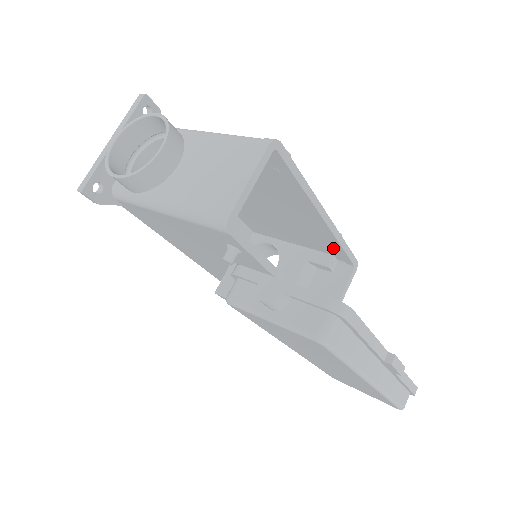
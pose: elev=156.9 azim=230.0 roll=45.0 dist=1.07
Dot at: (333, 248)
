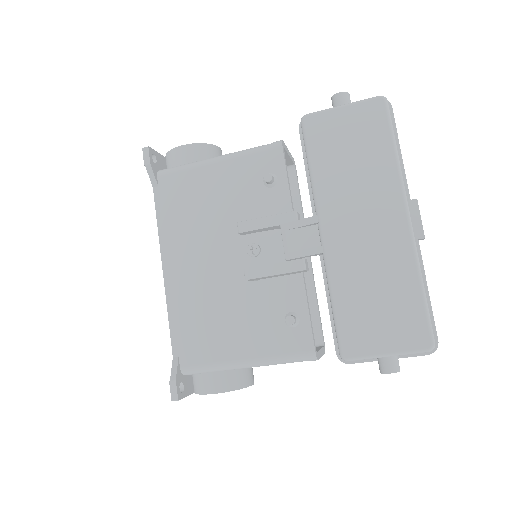
Dot at: occluded
